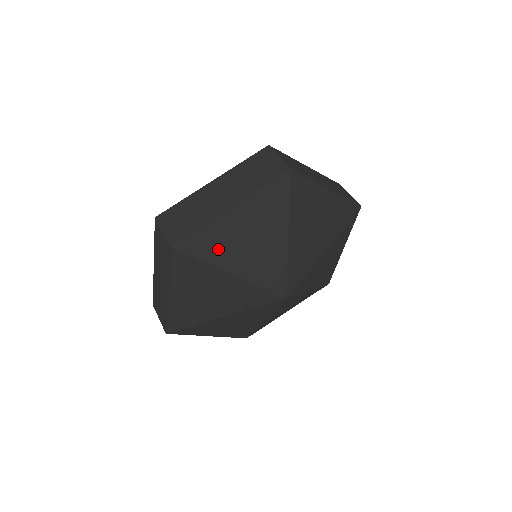
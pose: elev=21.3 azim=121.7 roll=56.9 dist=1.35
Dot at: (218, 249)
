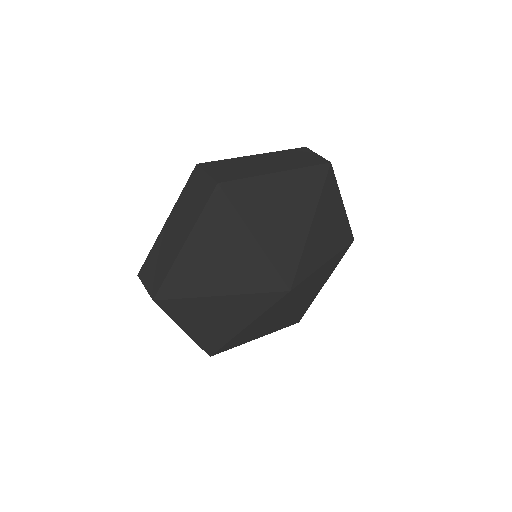
Dot at: (254, 207)
